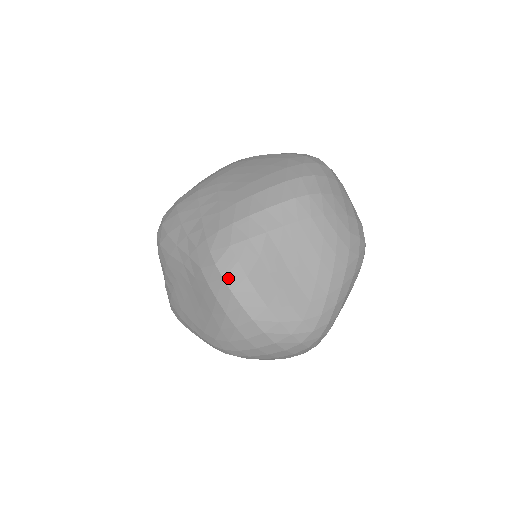
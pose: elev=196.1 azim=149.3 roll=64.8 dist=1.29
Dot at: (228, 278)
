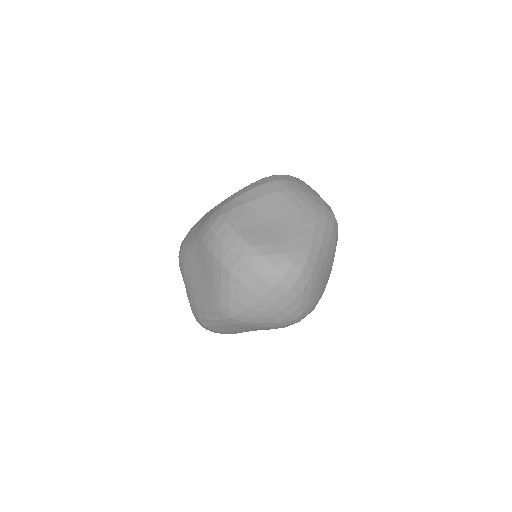
Dot at: (219, 233)
